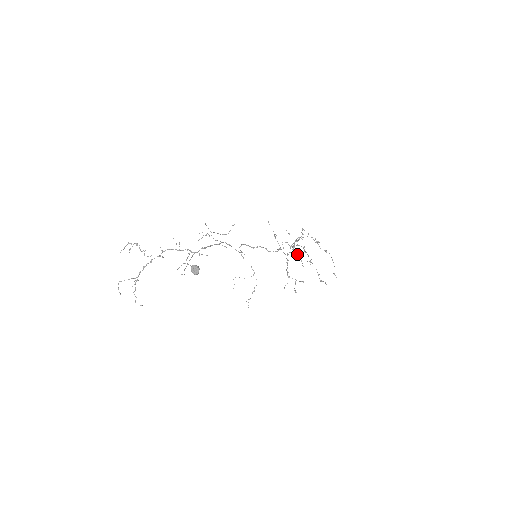
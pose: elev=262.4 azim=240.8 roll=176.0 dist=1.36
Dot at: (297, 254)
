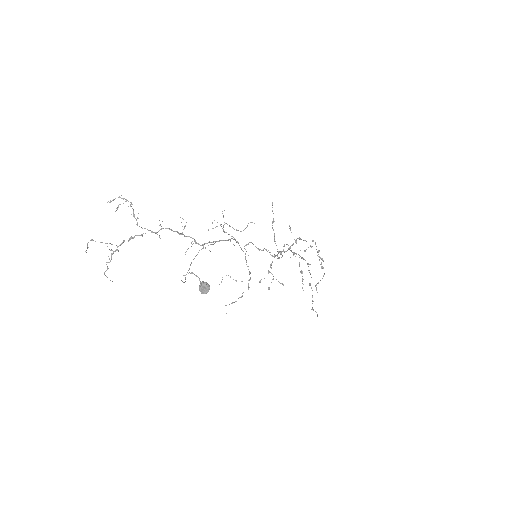
Dot at: (301, 272)
